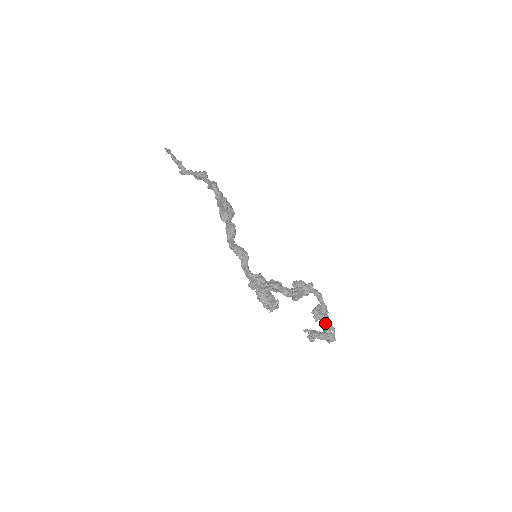
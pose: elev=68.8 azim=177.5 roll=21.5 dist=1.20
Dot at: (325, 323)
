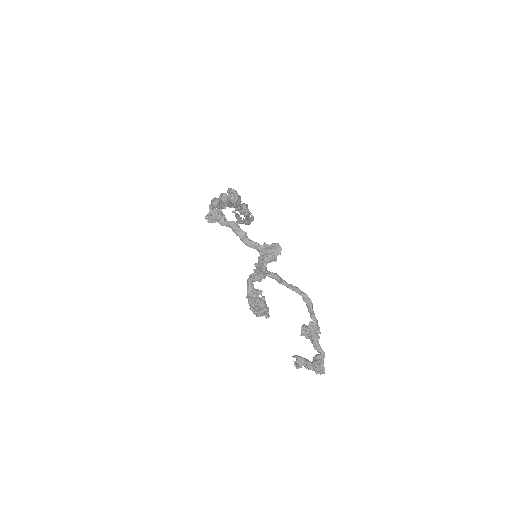
Dot at: (312, 341)
